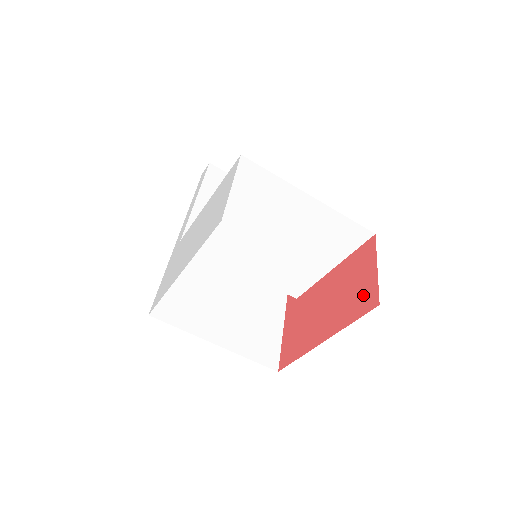
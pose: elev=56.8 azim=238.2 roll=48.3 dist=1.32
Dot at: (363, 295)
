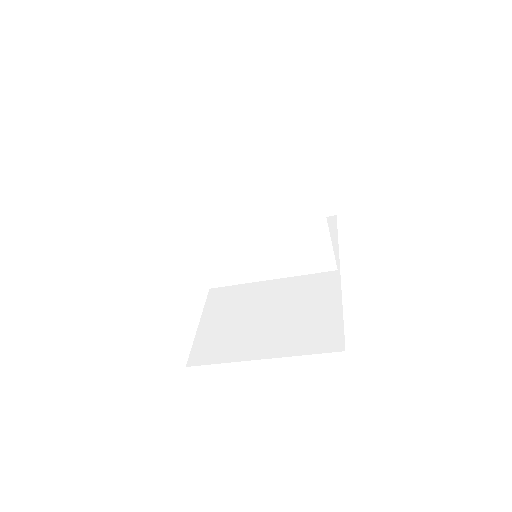
Dot at: occluded
